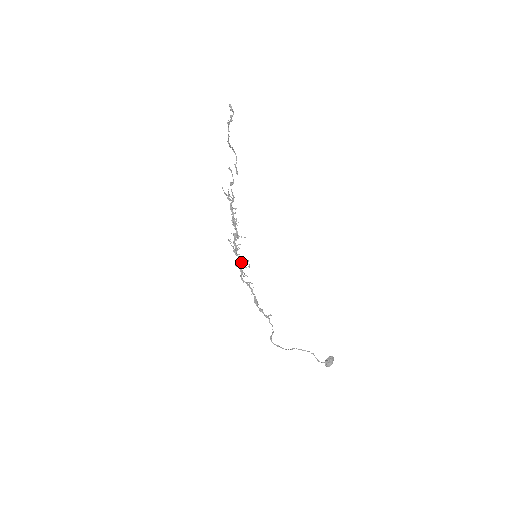
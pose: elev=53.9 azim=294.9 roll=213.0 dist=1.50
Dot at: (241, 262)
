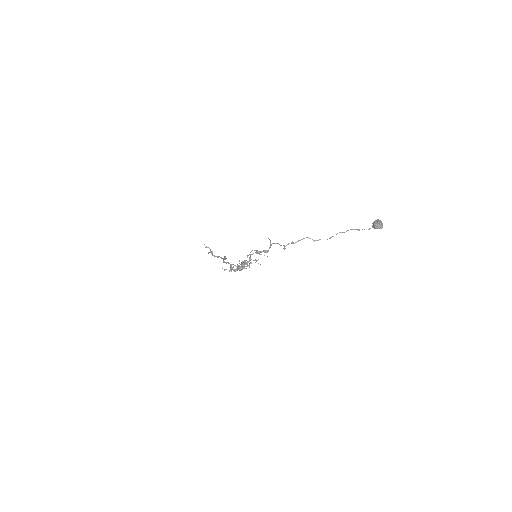
Dot at: (247, 266)
